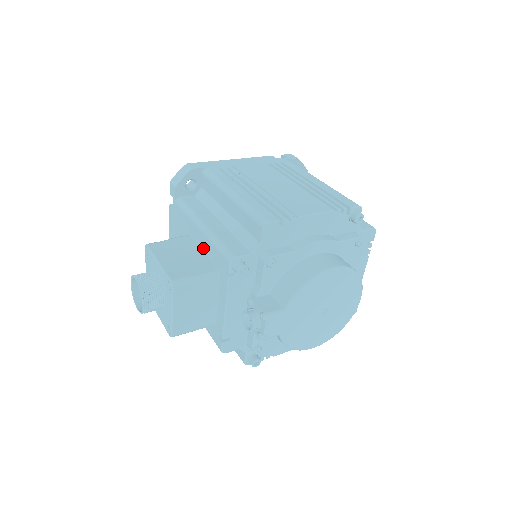
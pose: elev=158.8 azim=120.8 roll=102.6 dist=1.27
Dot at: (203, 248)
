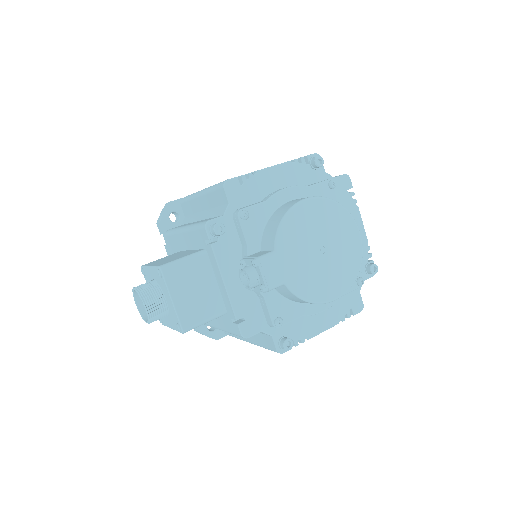
Dot at: (190, 246)
